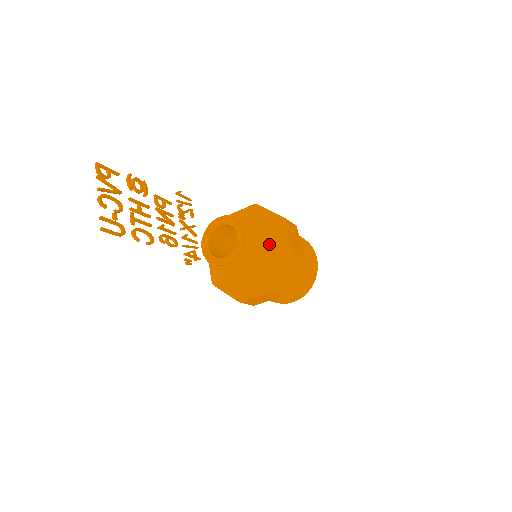
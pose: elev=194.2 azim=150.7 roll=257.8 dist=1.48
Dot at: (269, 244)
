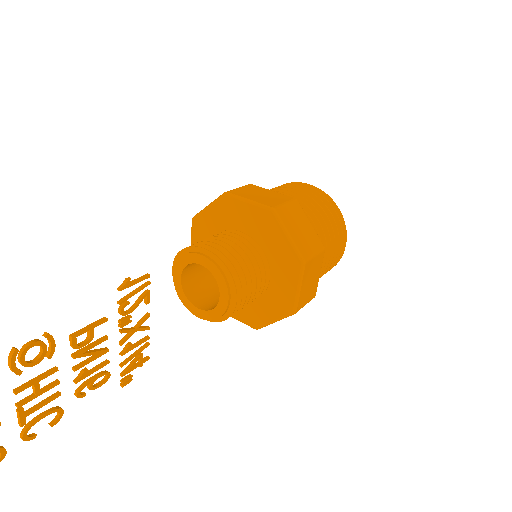
Dot at: (271, 279)
